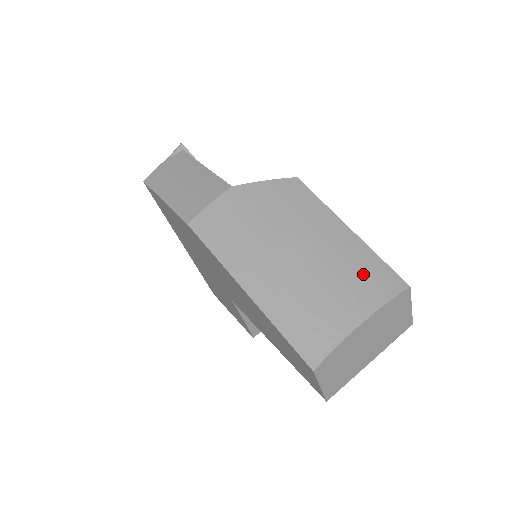
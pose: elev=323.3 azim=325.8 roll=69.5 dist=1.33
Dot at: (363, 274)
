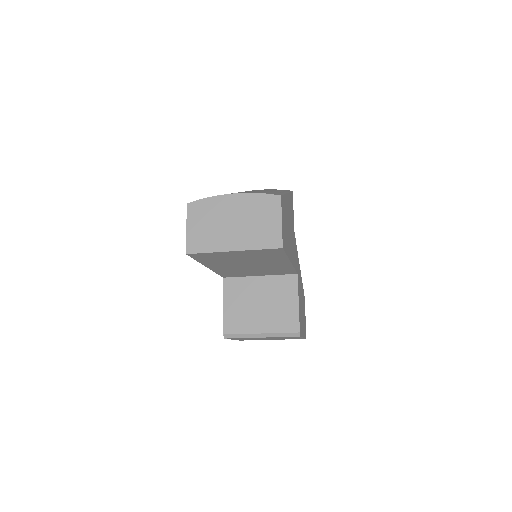
Dot at: occluded
